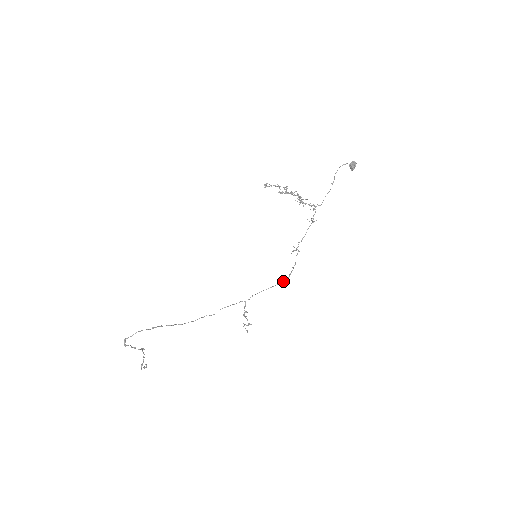
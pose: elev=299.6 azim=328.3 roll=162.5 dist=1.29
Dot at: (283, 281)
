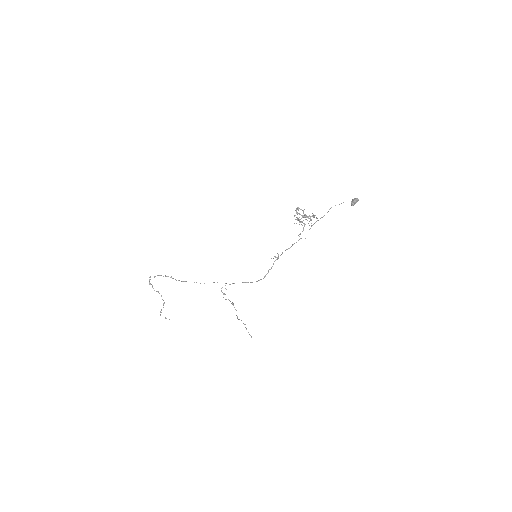
Dot at: (259, 280)
